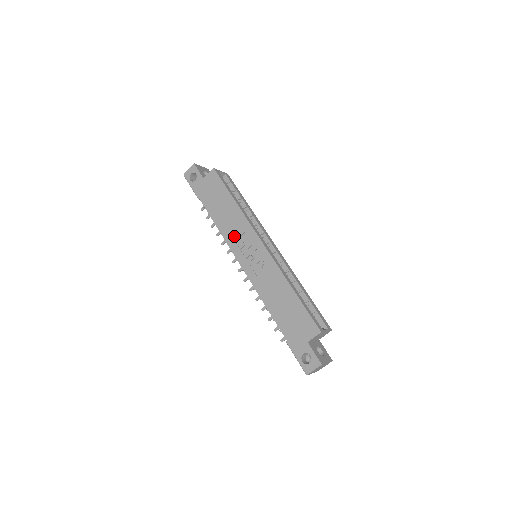
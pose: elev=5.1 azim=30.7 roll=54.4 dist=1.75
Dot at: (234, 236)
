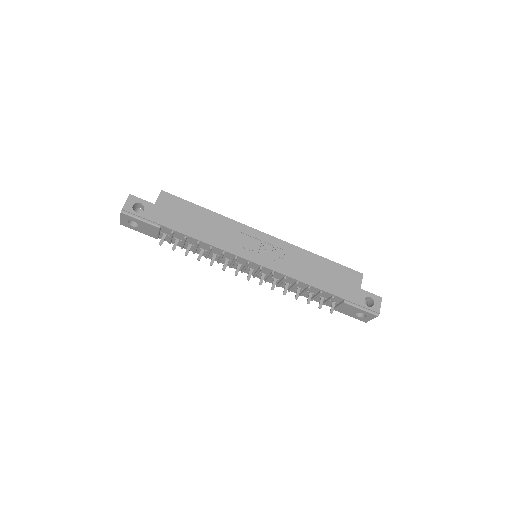
Dot at: (232, 242)
